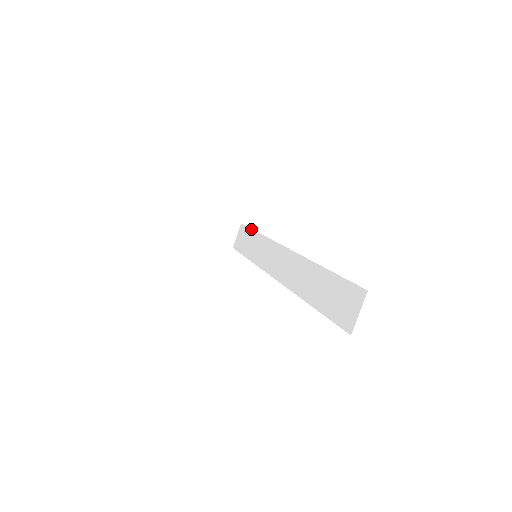
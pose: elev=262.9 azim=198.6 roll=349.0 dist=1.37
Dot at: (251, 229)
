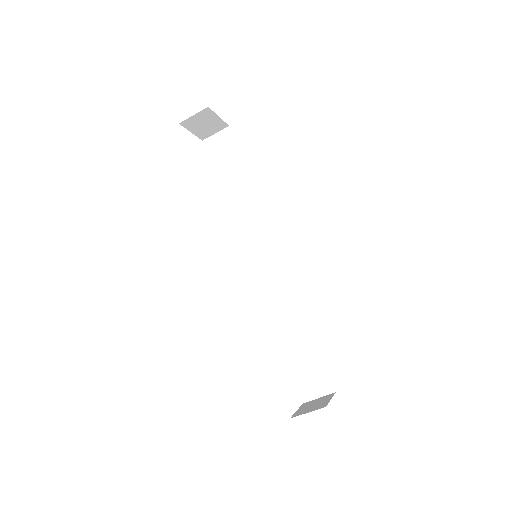
Dot at: occluded
